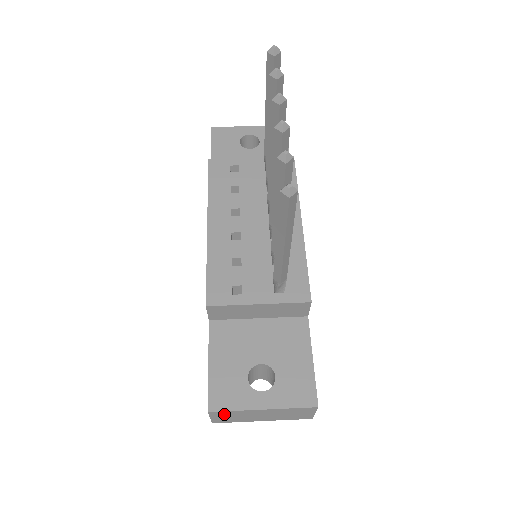
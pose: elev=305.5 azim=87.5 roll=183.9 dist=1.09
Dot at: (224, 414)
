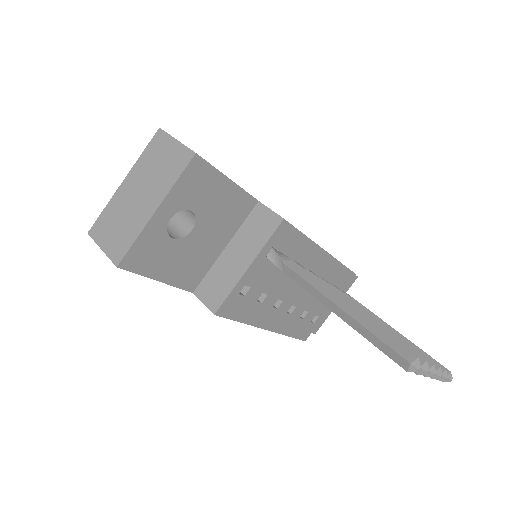
Dot at: occluded
